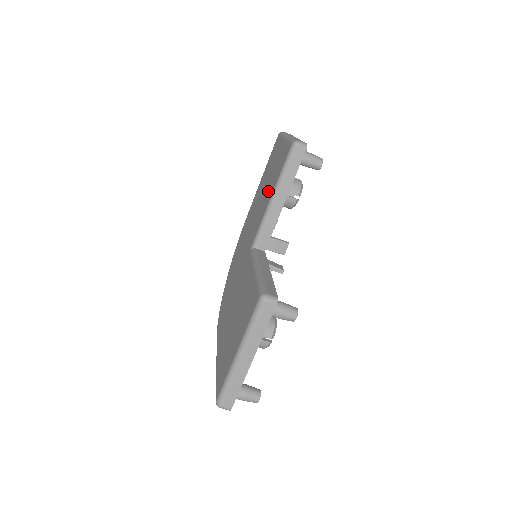
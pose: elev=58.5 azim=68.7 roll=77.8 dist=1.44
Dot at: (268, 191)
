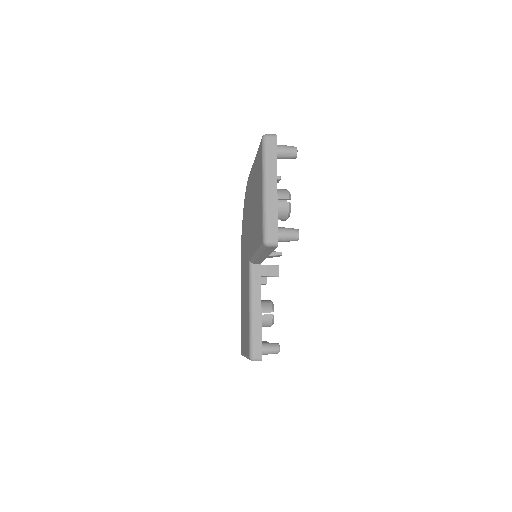
Dot at: (254, 230)
